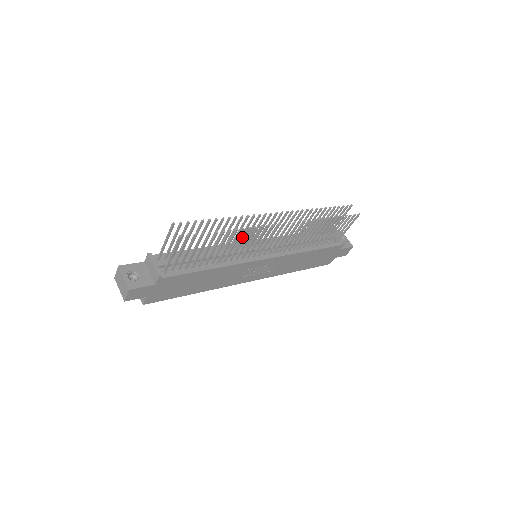
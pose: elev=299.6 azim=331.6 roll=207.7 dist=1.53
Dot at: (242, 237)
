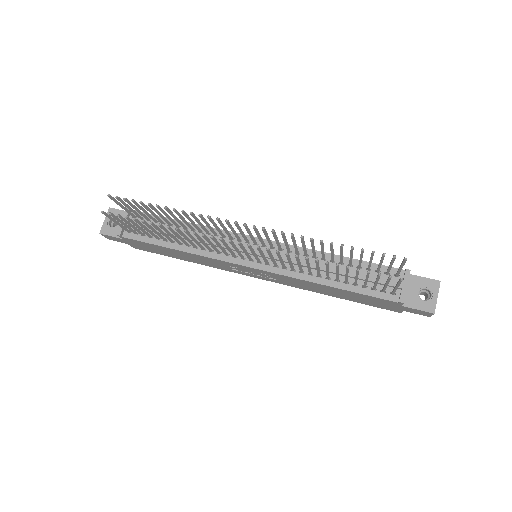
Dot at: (190, 235)
